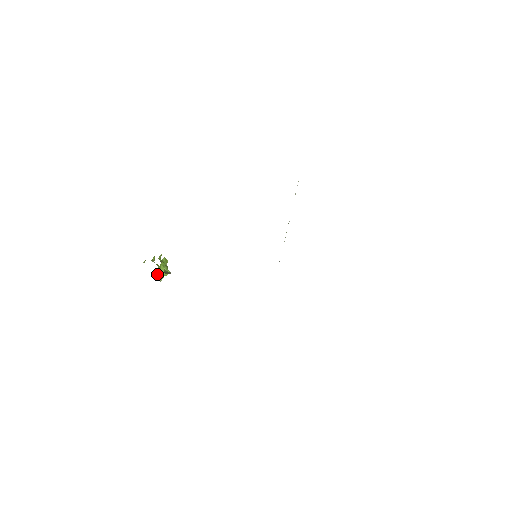
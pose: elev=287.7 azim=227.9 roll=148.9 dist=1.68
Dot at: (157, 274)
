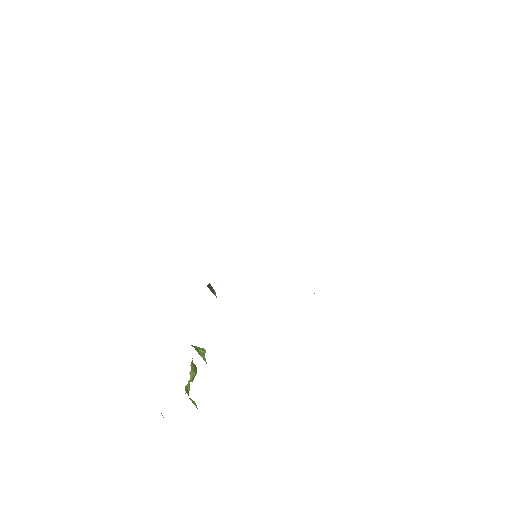
Dot at: (197, 351)
